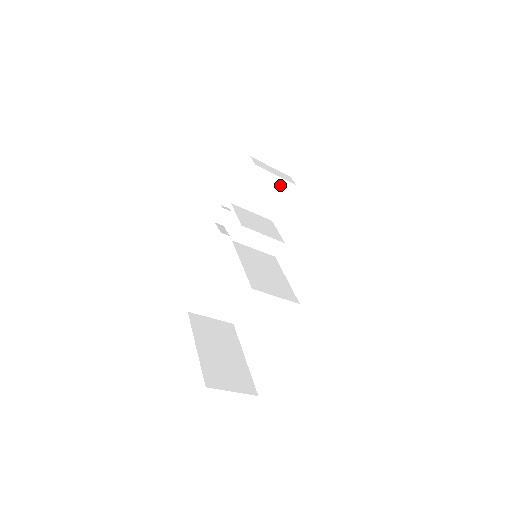
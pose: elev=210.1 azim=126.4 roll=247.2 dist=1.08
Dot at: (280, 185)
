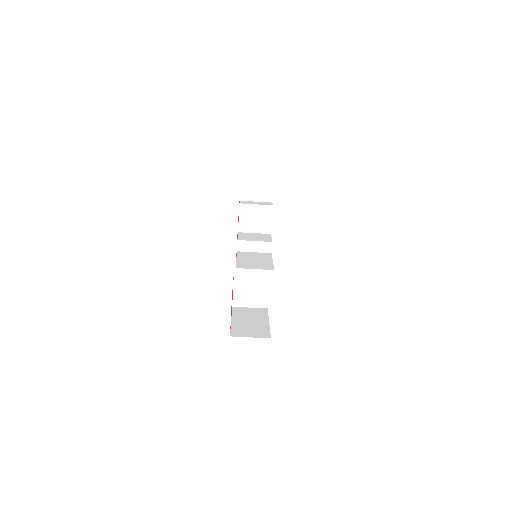
Dot at: (262, 209)
